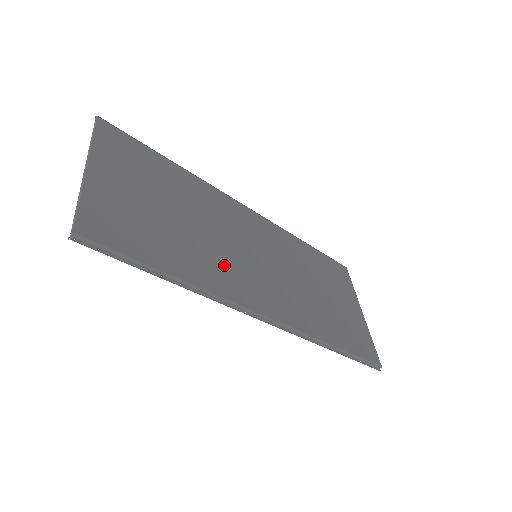
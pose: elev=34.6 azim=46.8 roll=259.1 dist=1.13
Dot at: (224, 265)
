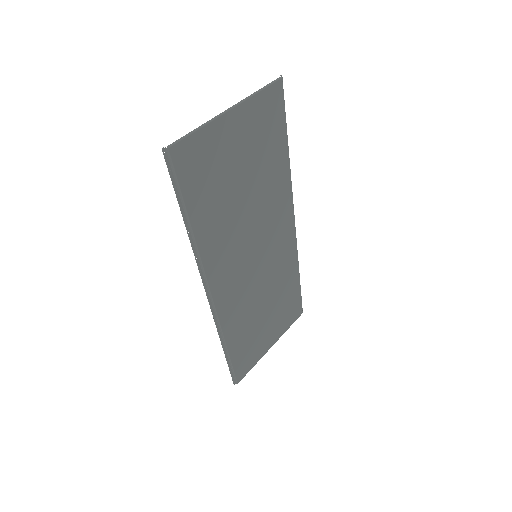
Dot at: (229, 244)
